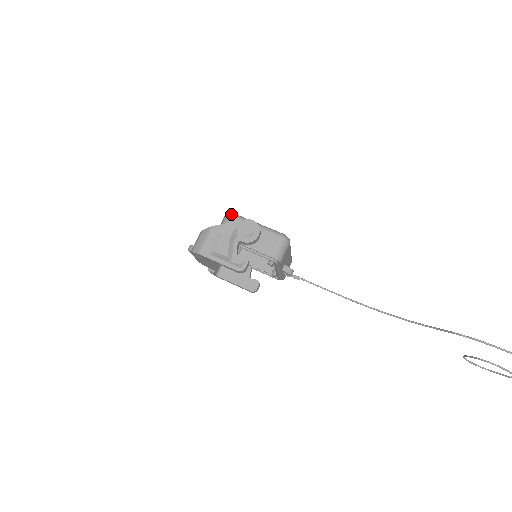
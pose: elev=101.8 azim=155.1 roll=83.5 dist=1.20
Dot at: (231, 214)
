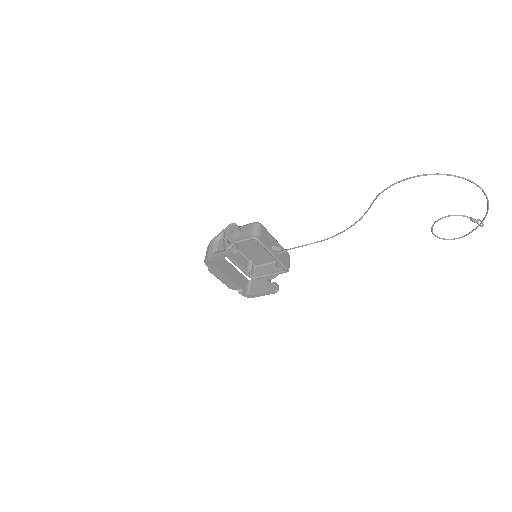
Dot at: occluded
